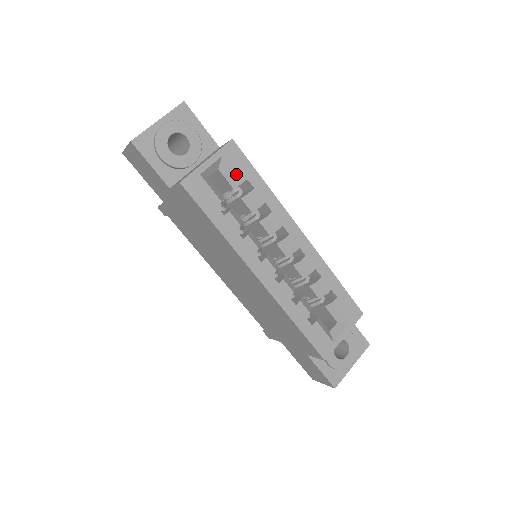
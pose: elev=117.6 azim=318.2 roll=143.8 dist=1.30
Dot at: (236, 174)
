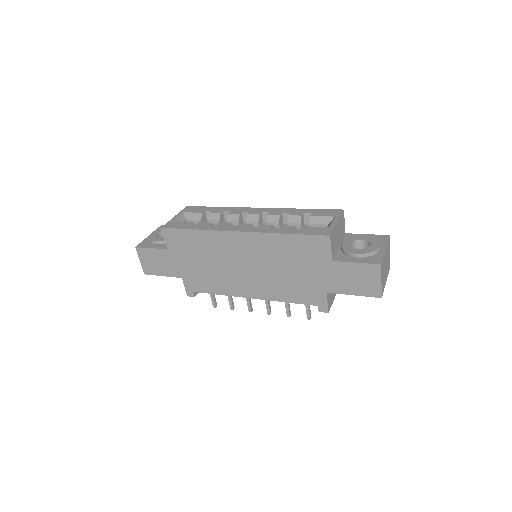
Dot at: (196, 212)
